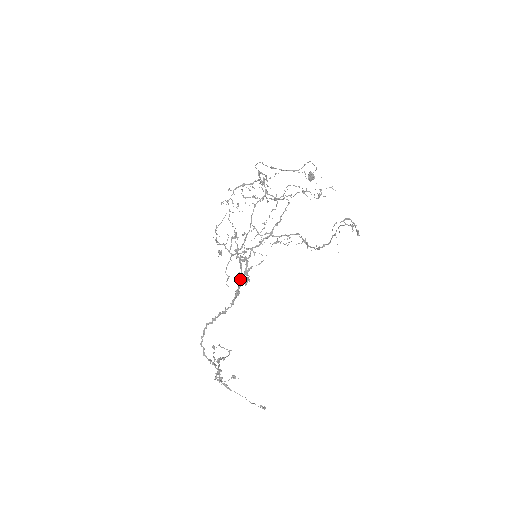
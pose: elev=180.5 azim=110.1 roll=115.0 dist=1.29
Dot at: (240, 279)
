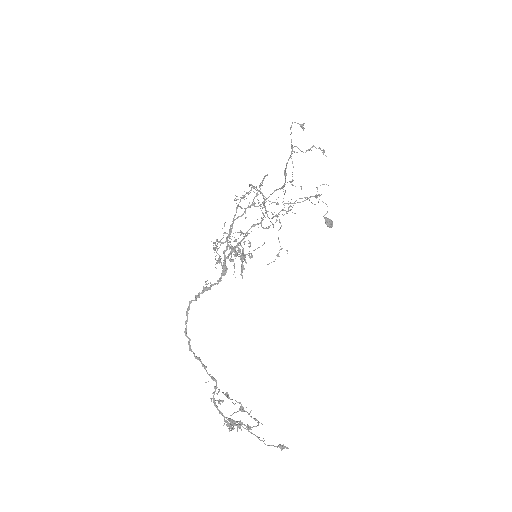
Dot at: (229, 259)
